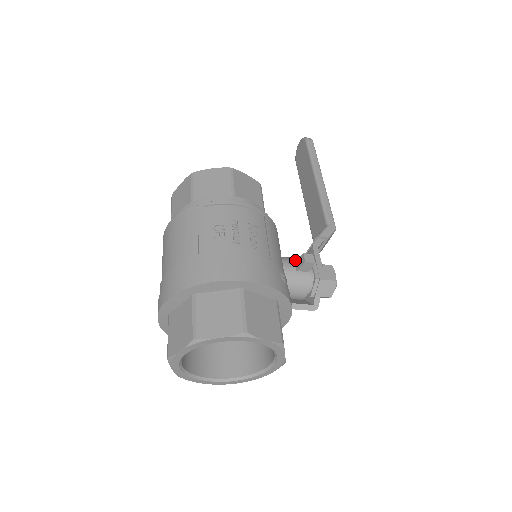
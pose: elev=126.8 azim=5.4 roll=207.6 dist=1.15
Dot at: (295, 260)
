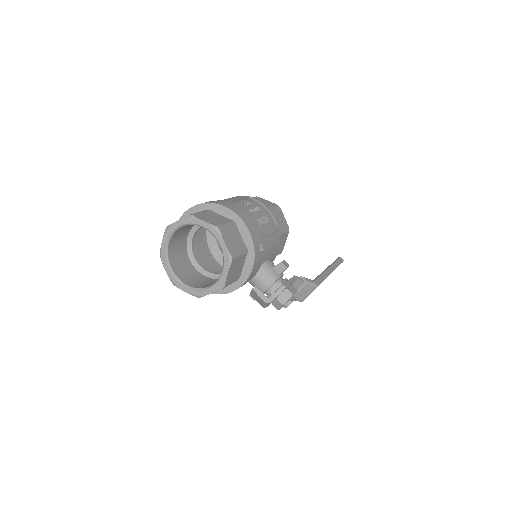
Dot at: occluded
